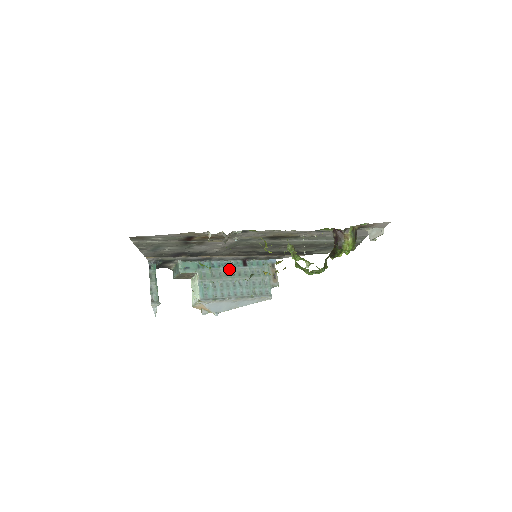
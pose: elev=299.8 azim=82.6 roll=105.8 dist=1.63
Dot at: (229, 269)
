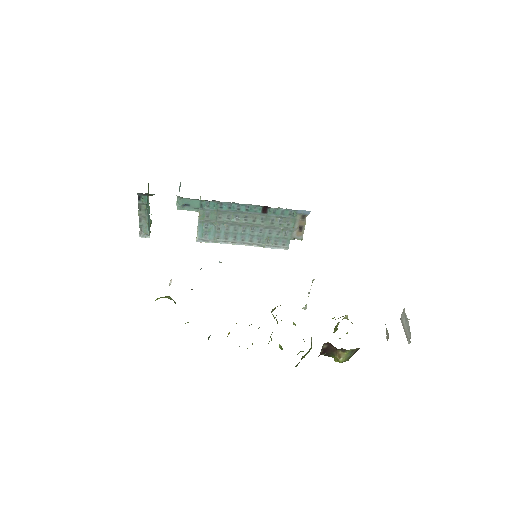
Dot at: (242, 213)
